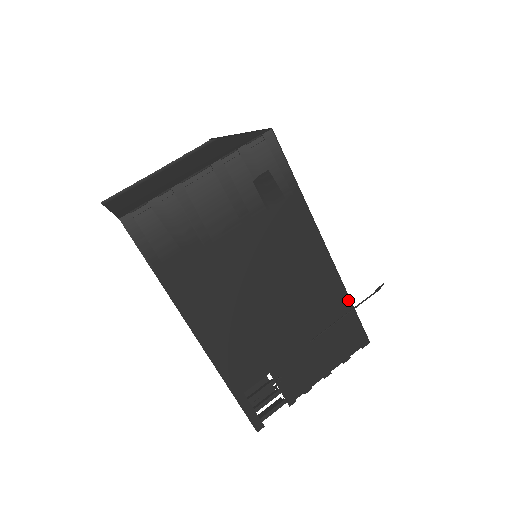
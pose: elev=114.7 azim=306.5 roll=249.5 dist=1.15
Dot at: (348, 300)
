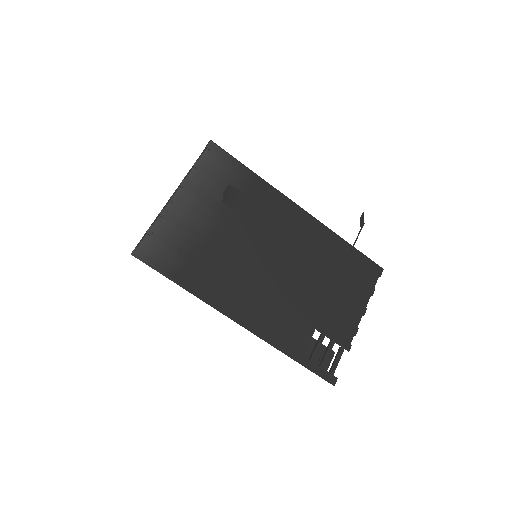
Dot at: (344, 242)
